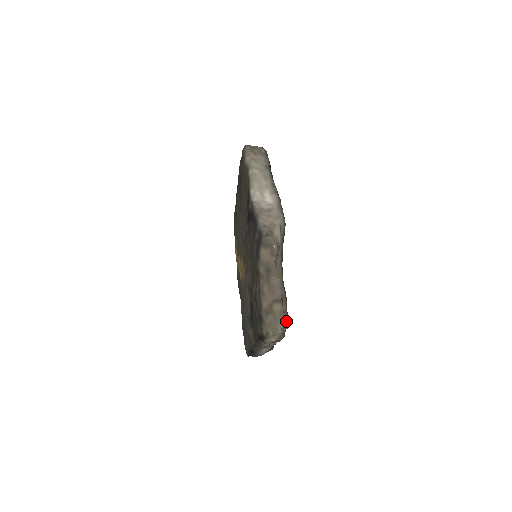
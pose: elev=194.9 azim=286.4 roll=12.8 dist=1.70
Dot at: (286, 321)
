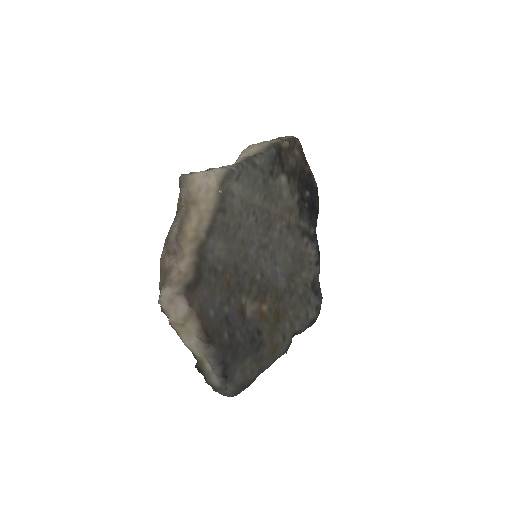
Dot at: (179, 287)
